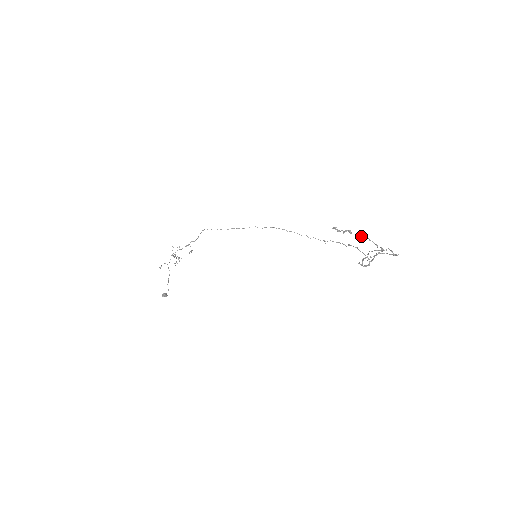
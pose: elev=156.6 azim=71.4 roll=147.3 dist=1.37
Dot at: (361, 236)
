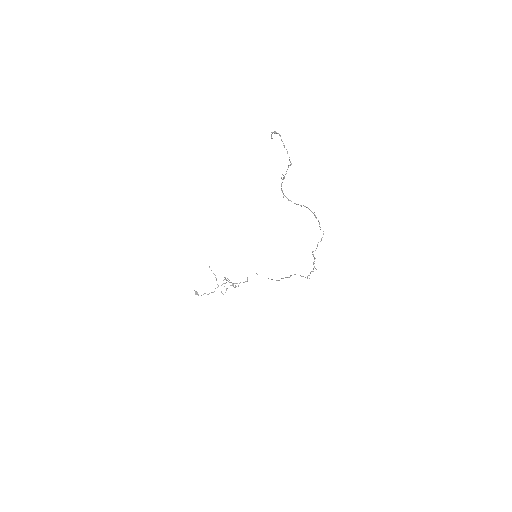
Dot at: (277, 133)
